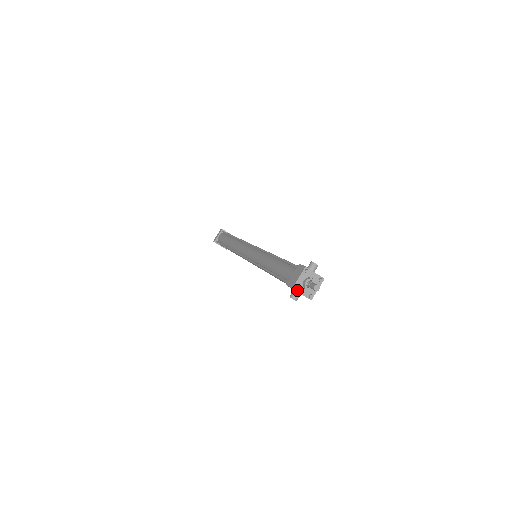
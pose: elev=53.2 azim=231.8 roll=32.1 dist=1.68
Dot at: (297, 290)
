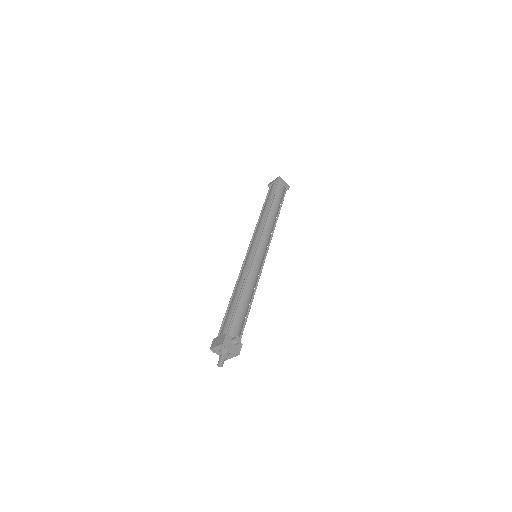
Dot at: (214, 351)
